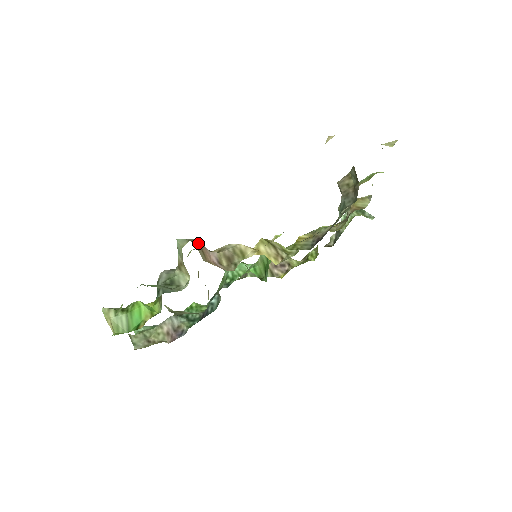
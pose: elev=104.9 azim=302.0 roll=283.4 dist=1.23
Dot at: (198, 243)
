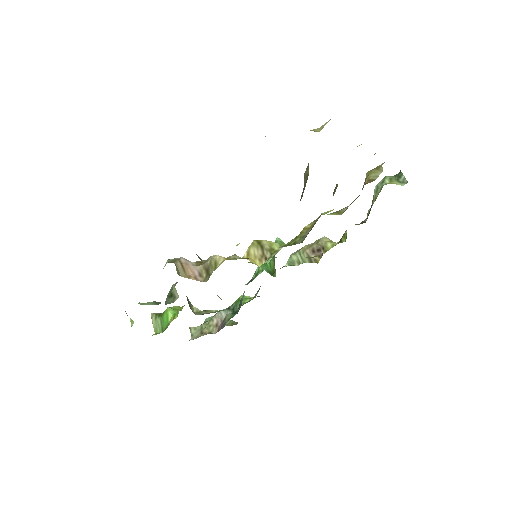
Dot at: (180, 261)
